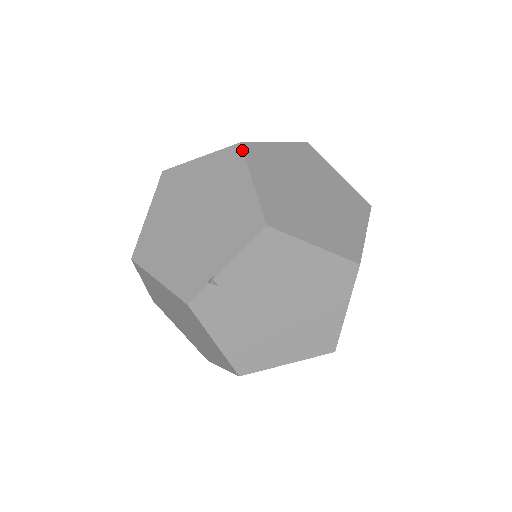
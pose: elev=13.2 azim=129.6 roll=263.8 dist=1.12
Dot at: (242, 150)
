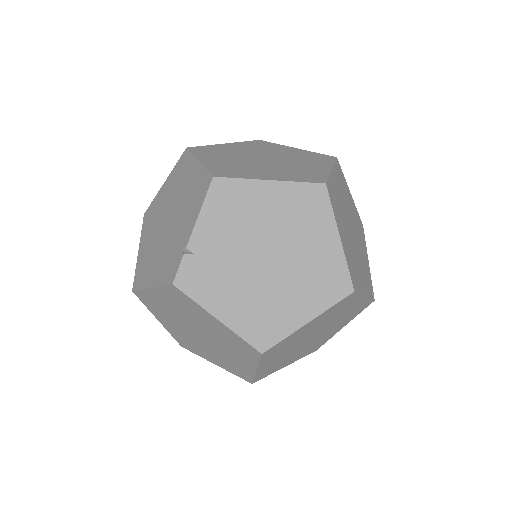
Dot at: (188, 150)
